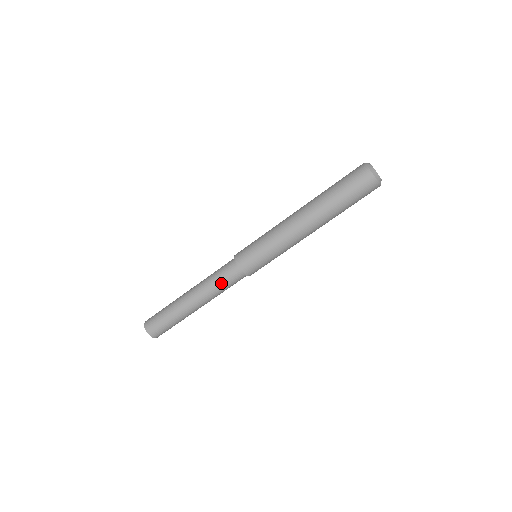
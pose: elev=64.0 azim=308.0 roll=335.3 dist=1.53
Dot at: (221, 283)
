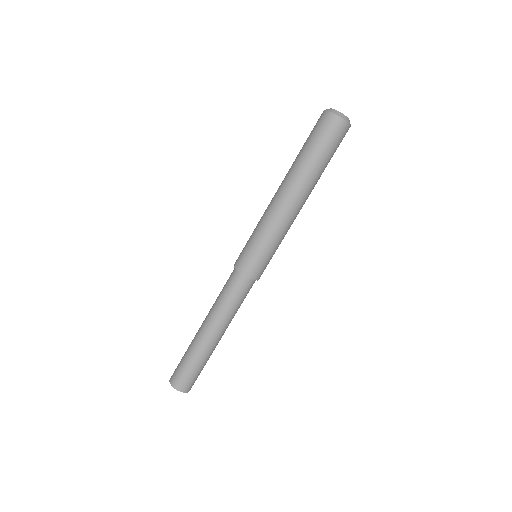
Dot at: (232, 300)
